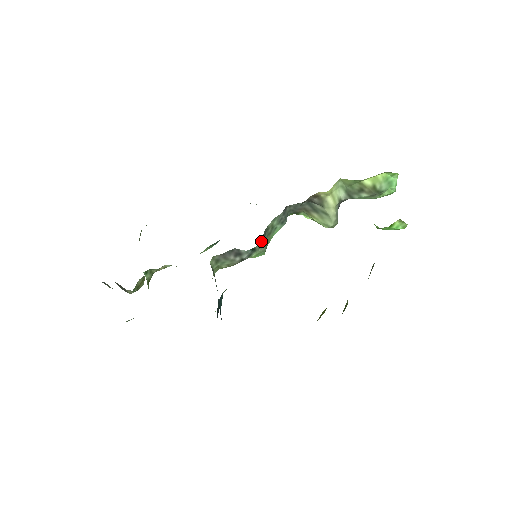
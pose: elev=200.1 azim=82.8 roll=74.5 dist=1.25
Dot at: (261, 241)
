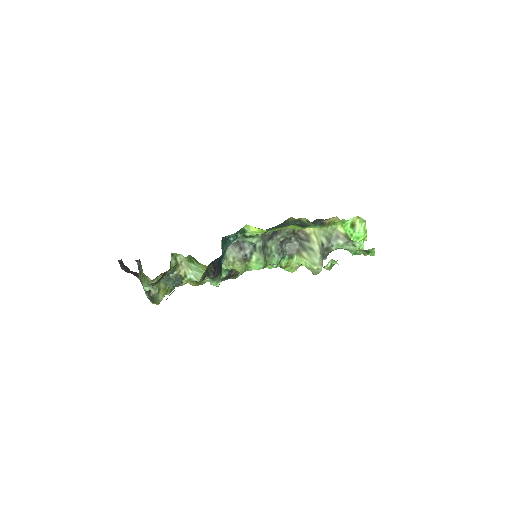
Dot at: (261, 243)
